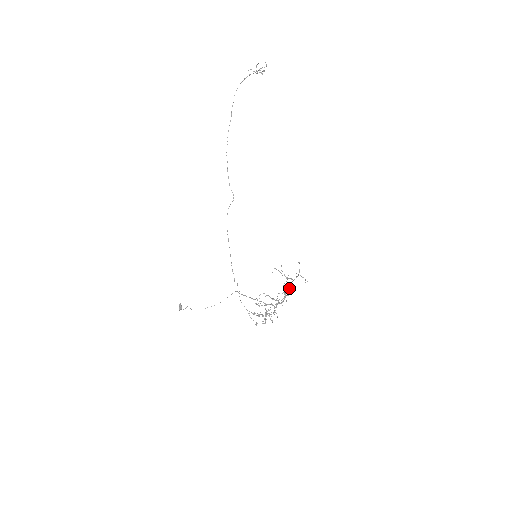
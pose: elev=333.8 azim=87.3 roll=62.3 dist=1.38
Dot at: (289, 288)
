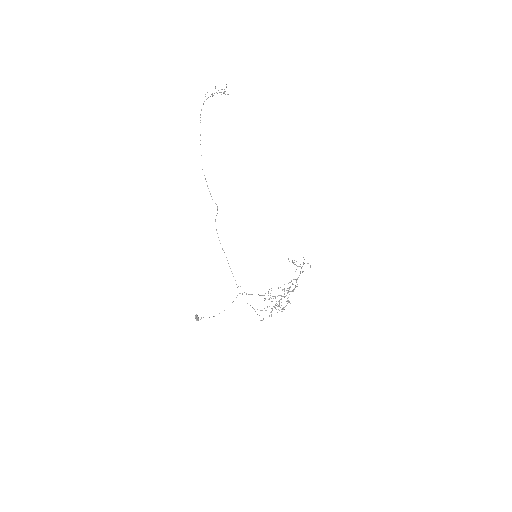
Dot at: (299, 275)
